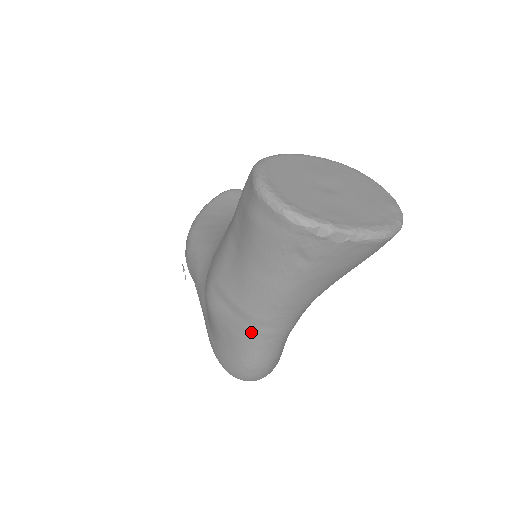
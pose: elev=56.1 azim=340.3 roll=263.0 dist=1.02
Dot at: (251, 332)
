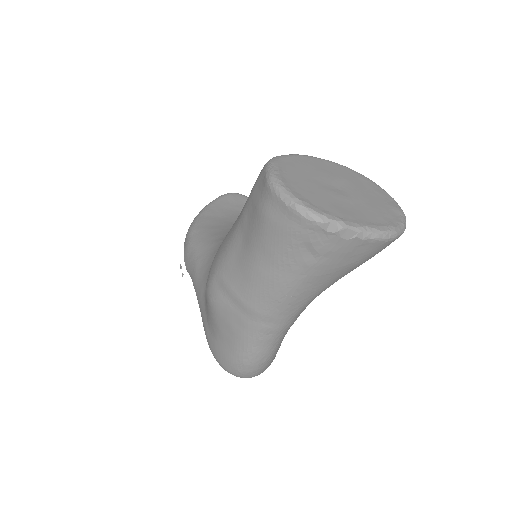
Dot at: (251, 327)
